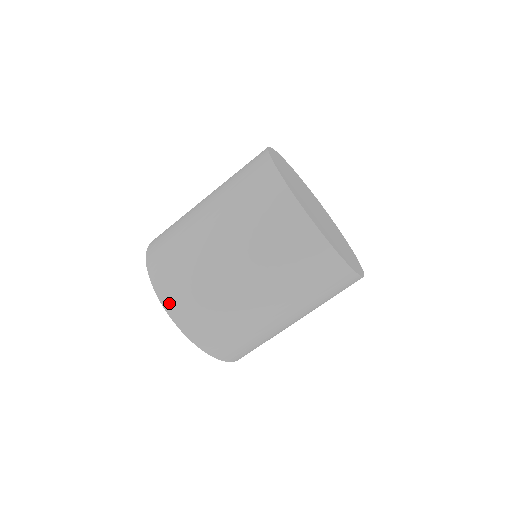
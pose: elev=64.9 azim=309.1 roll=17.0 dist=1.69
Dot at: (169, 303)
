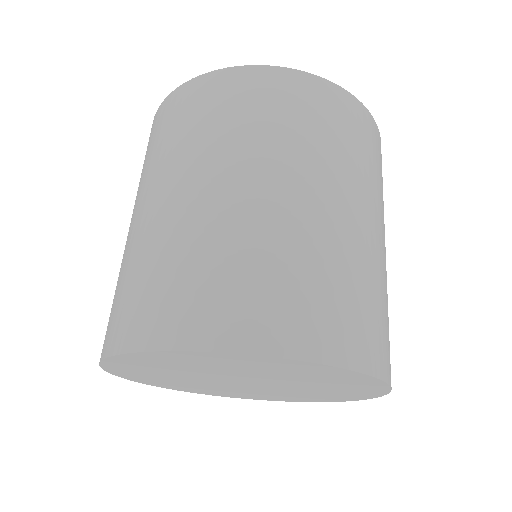
Dot at: (337, 350)
